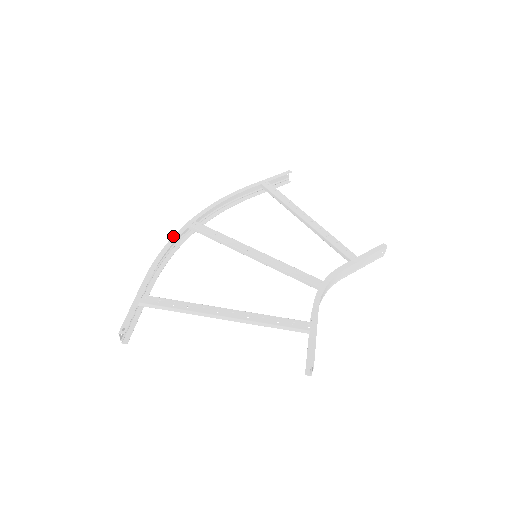
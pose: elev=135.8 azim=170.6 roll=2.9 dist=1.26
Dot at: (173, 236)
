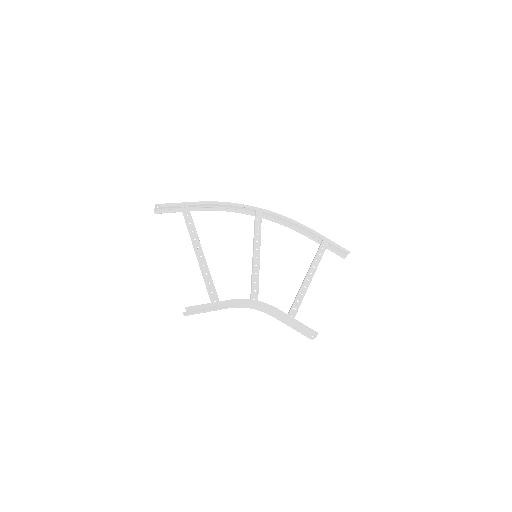
Dot at: (241, 204)
